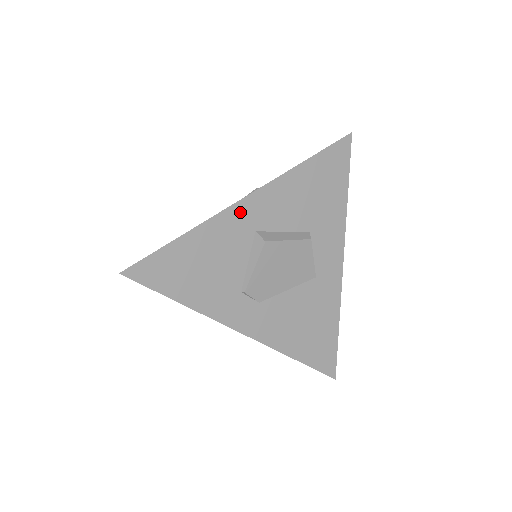
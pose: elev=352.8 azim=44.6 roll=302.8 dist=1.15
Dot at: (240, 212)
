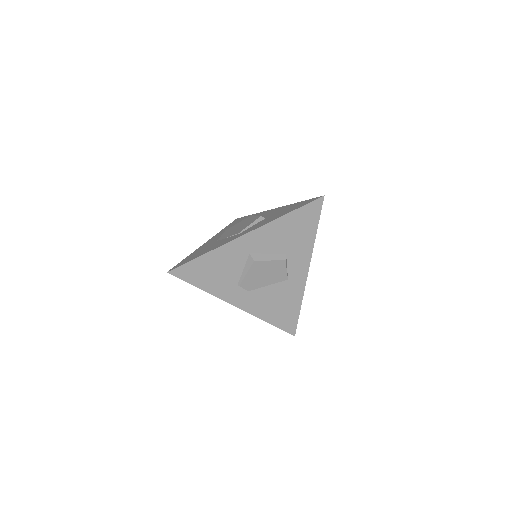
Dot at: (241, 242)
